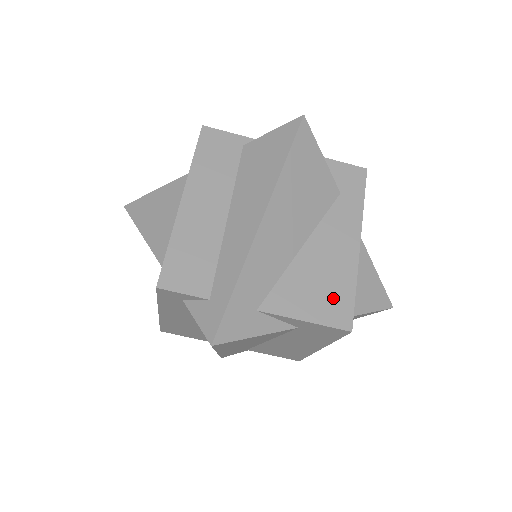
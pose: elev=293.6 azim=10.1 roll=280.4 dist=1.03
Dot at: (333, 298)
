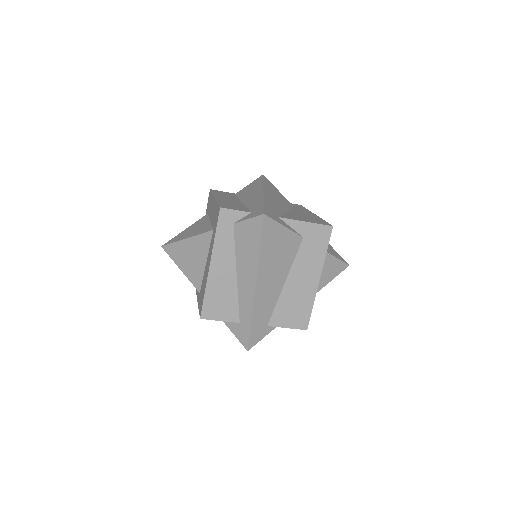
Dot at: (315, 220)
